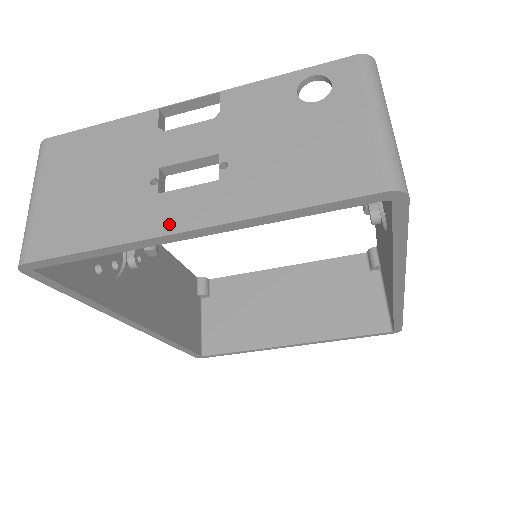
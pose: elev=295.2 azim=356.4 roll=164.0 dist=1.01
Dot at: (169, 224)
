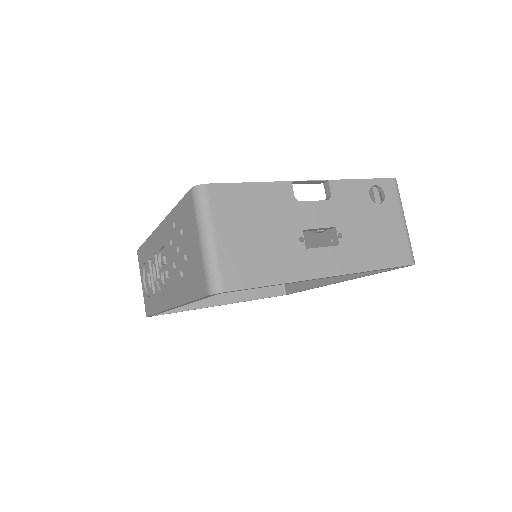
Dot at: (318, 271)
